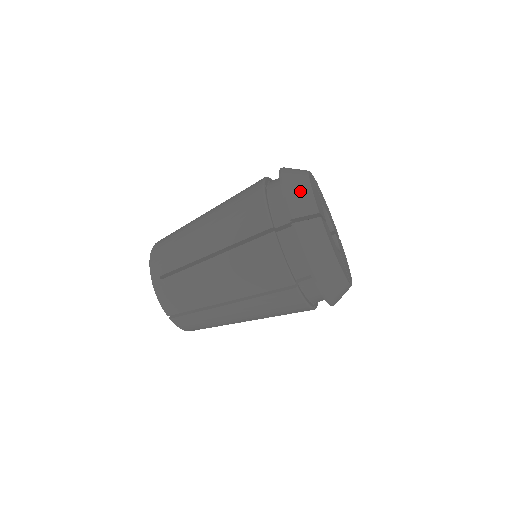
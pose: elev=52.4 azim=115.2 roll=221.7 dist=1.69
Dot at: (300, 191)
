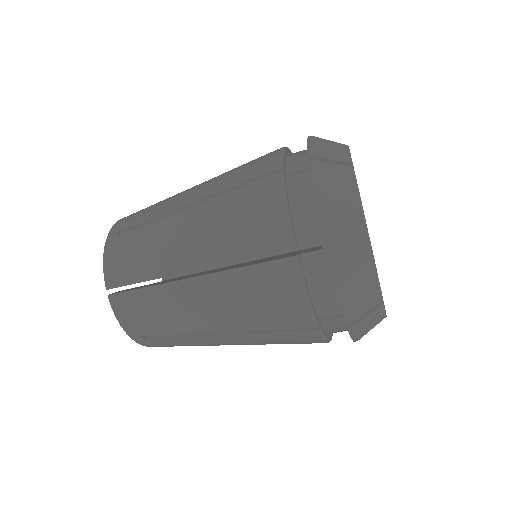
Dot at: (361, 279)
